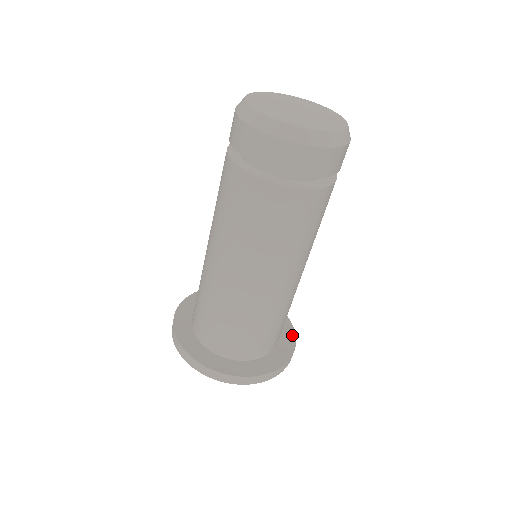
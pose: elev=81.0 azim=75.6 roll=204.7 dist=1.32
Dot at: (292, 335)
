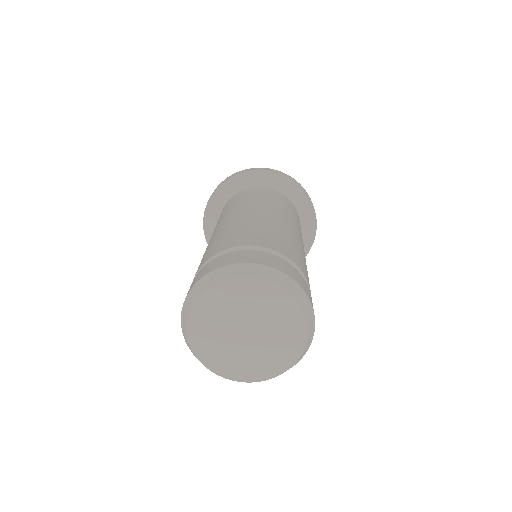
Dot at: (312, 217)
